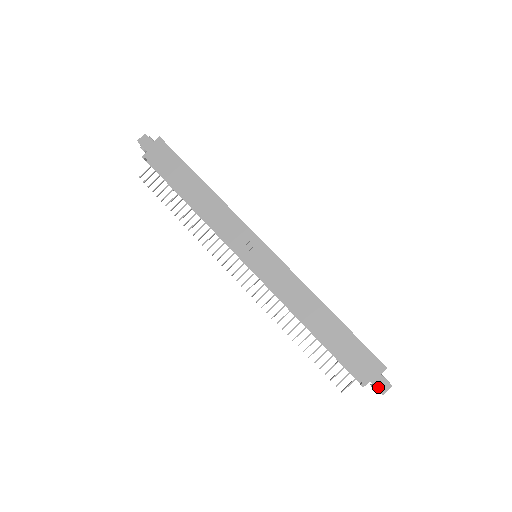
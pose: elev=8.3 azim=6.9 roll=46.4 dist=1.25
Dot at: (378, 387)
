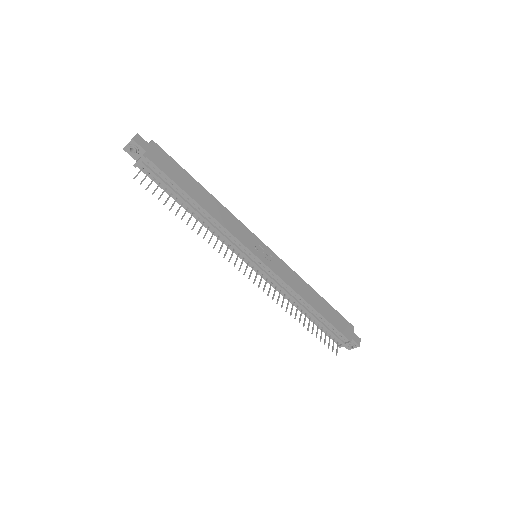
Dot at: (356, 341)
